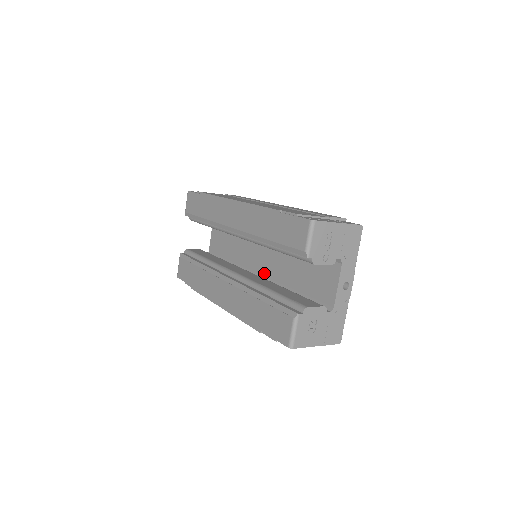
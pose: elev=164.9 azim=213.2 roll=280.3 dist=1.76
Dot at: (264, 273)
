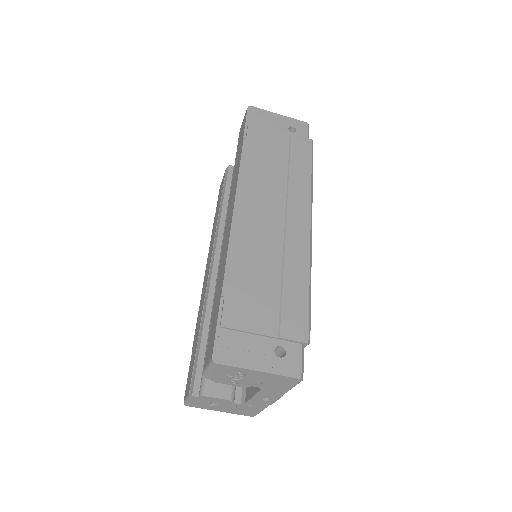
Dot at: occluded
